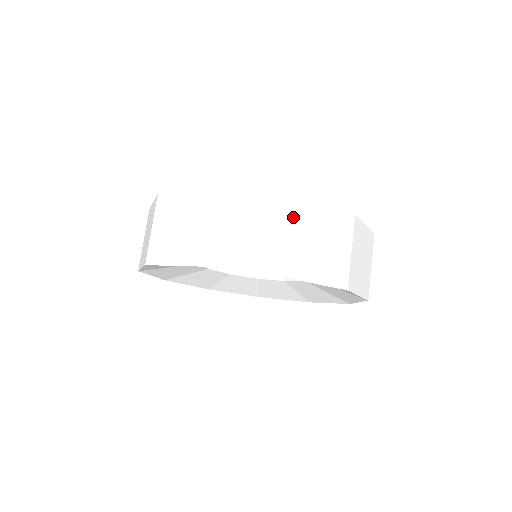
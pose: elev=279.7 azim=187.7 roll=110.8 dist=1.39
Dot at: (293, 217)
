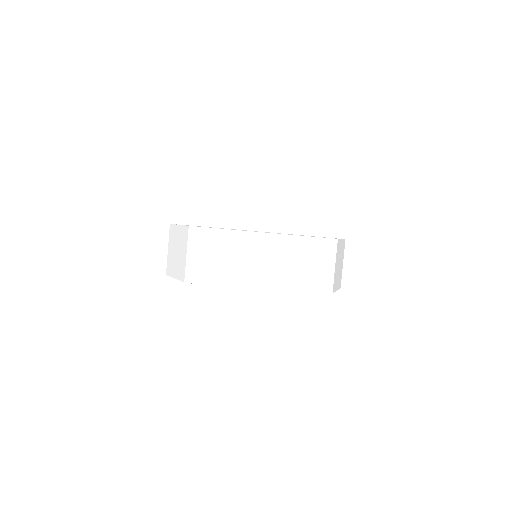
Dot at: (241, 246)
